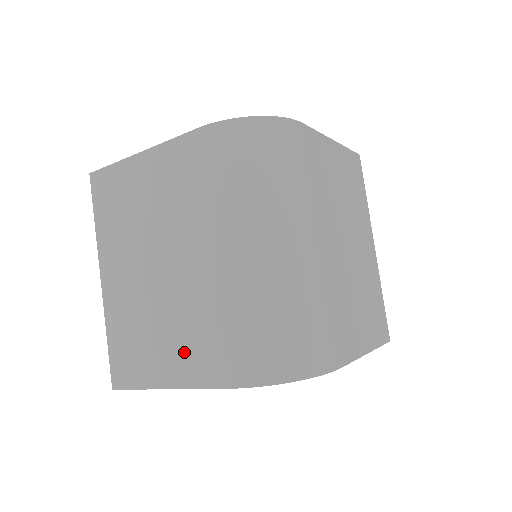
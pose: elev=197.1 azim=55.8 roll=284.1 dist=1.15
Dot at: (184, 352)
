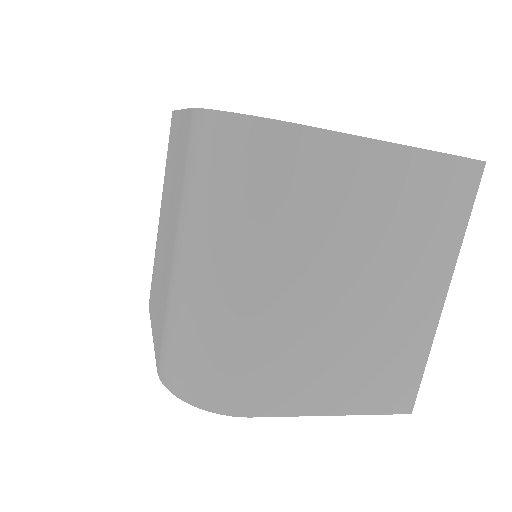
Dot at: (158, 316)
